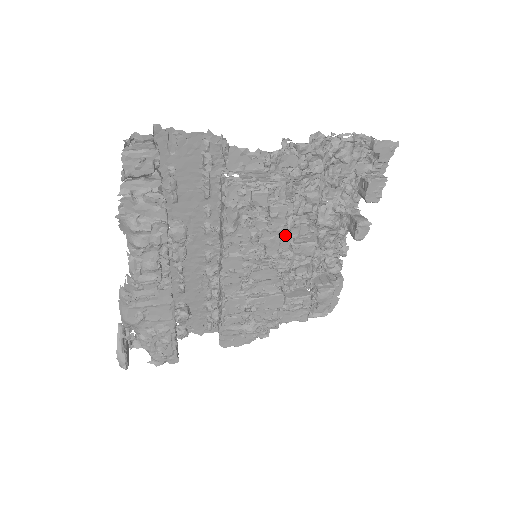
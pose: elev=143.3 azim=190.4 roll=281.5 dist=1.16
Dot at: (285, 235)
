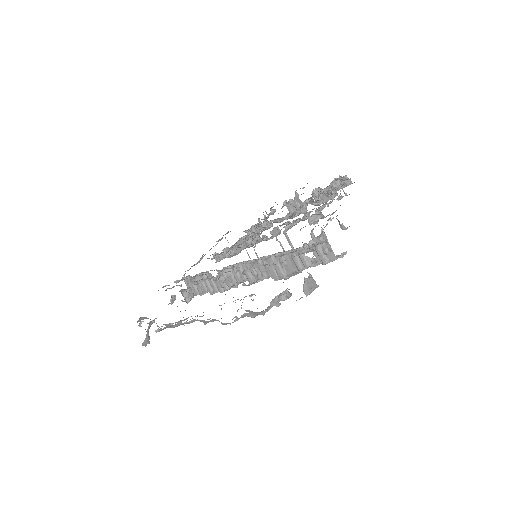
Dot at: occluded
